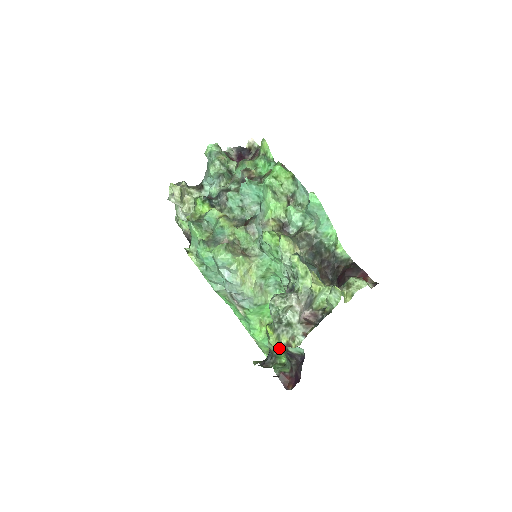
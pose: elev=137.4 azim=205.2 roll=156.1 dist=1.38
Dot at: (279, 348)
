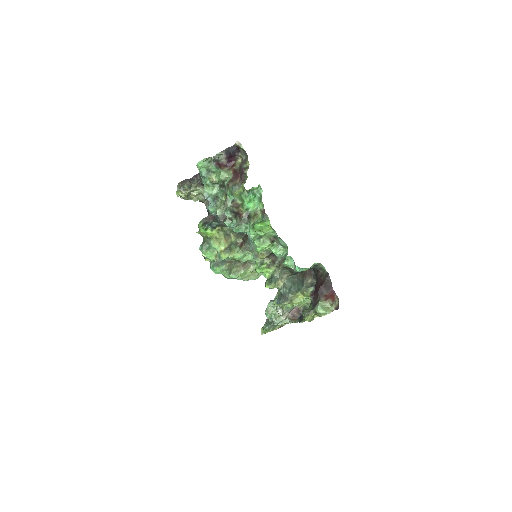
Dot at: (275, 328)
